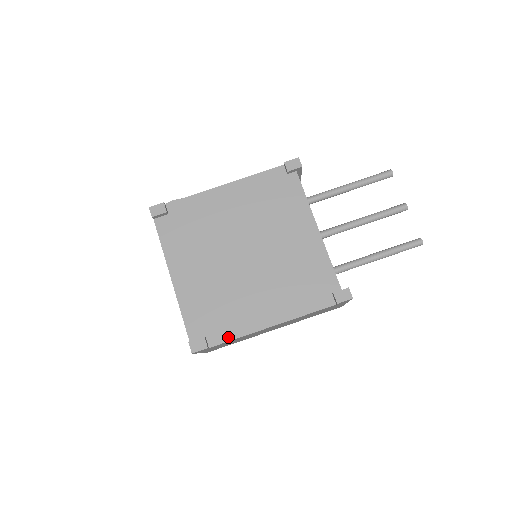
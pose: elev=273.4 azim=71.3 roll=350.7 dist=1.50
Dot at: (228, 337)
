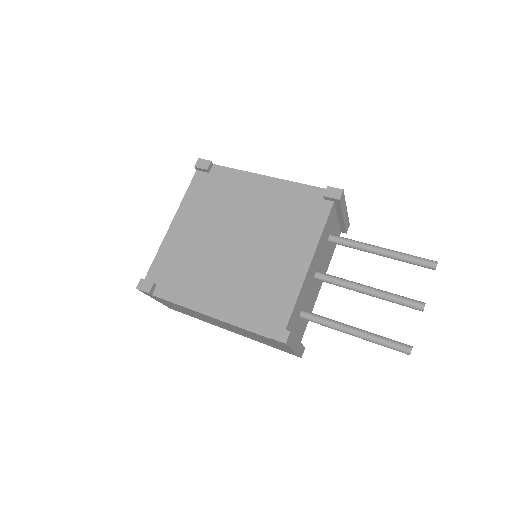
Dot at: (171, 297)
